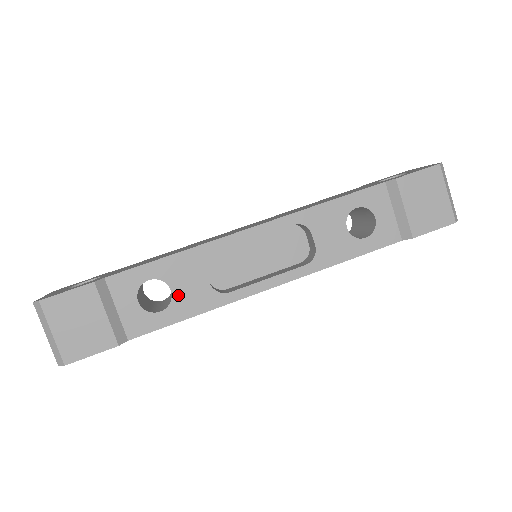
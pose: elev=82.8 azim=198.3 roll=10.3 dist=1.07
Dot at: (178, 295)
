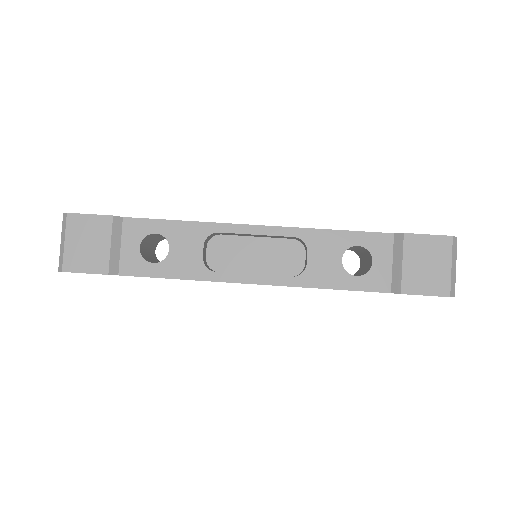
Dot at: (173, 256)
